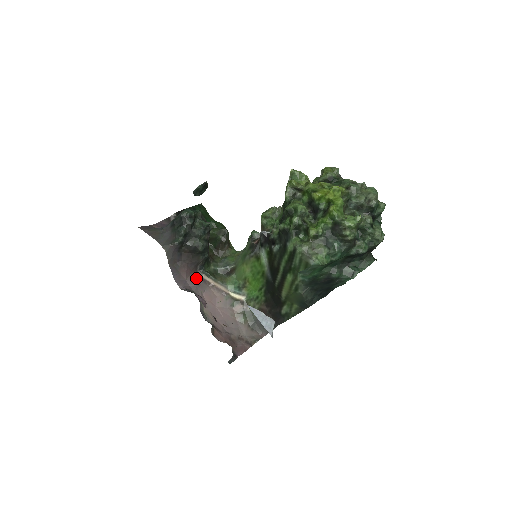
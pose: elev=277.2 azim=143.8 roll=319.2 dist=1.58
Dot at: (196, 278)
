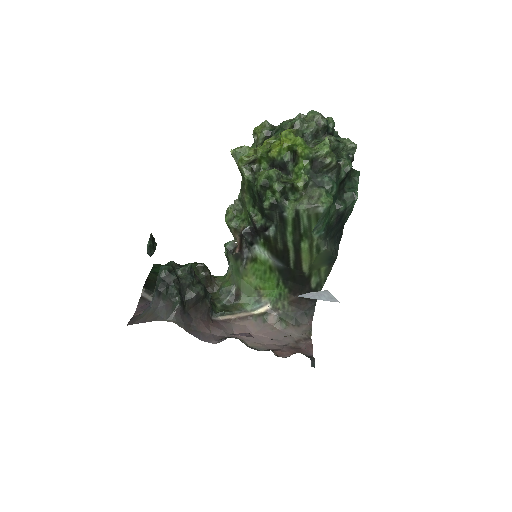
Dot at: (216, 325)
